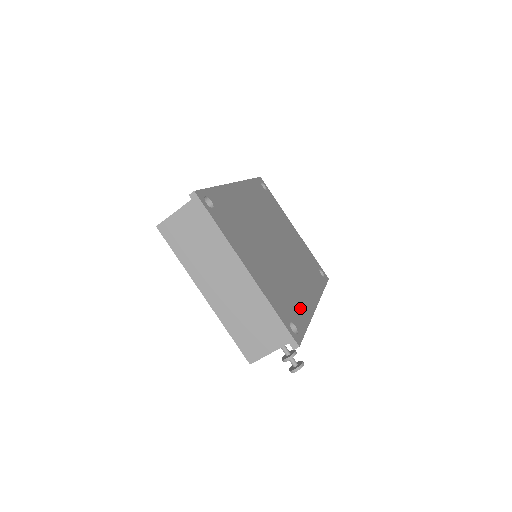
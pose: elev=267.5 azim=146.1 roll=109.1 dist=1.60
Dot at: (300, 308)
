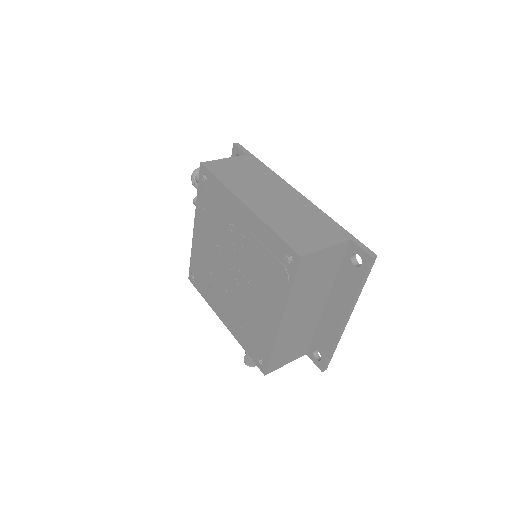
Dot at: occluded
